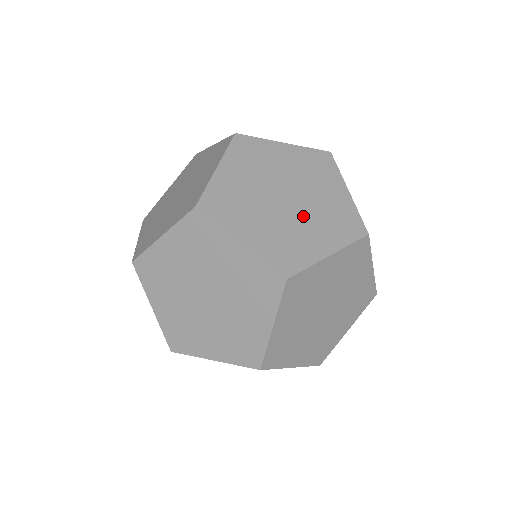
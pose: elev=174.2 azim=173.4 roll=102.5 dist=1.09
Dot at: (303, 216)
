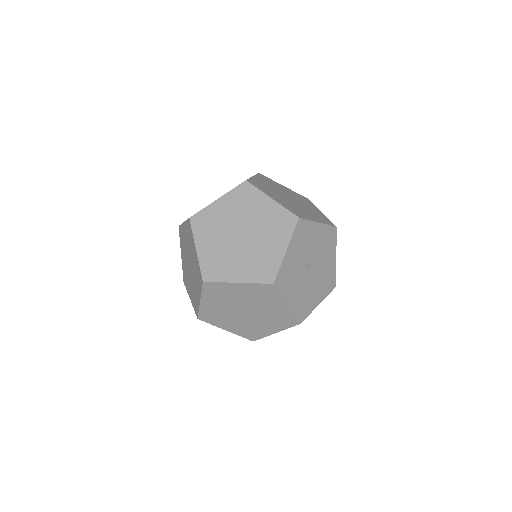
Dot at: occluded
